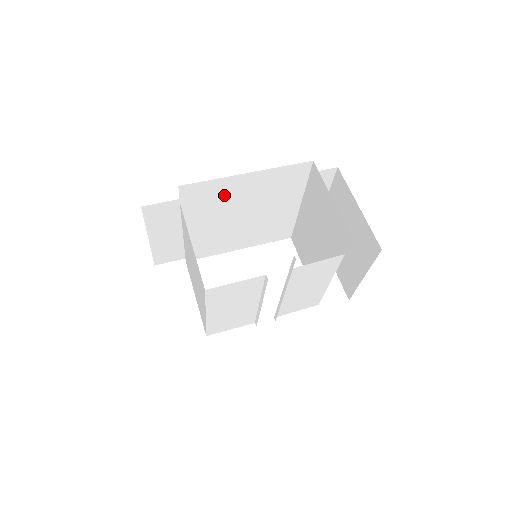
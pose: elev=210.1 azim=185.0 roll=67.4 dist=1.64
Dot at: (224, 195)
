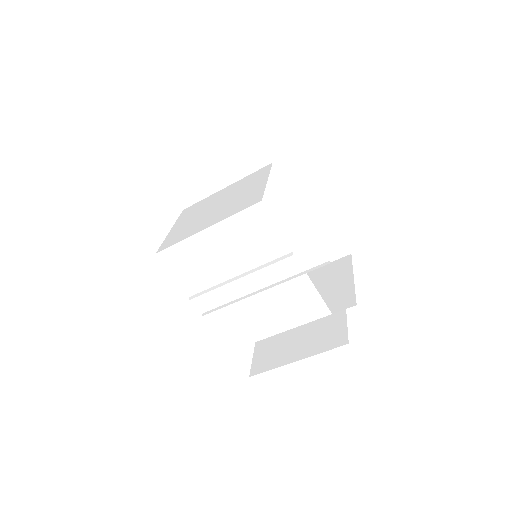
Dot at: (291, 198)
